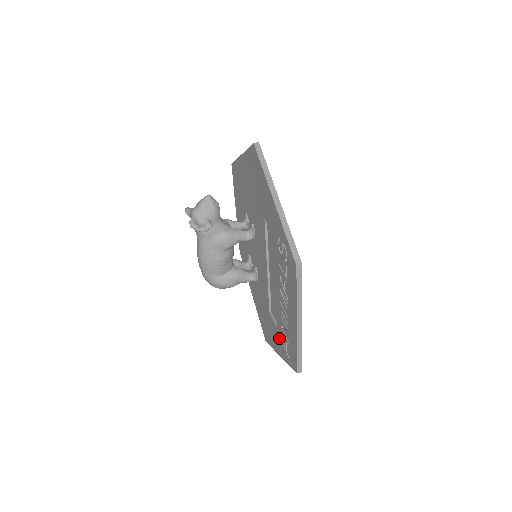
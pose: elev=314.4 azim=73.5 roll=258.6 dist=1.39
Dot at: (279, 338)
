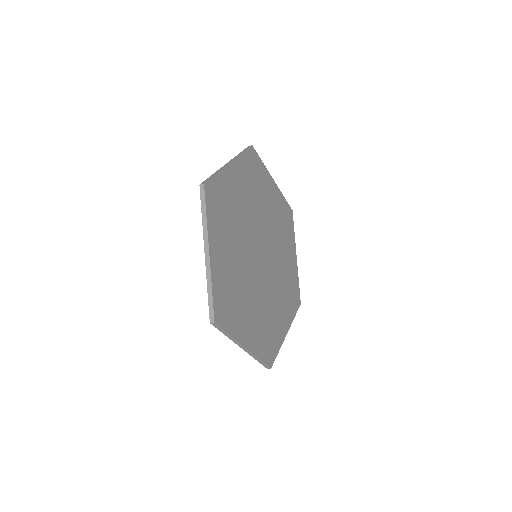
Dot at: occluded
